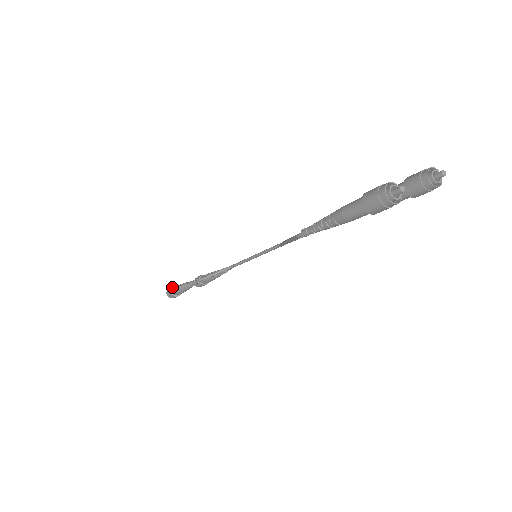
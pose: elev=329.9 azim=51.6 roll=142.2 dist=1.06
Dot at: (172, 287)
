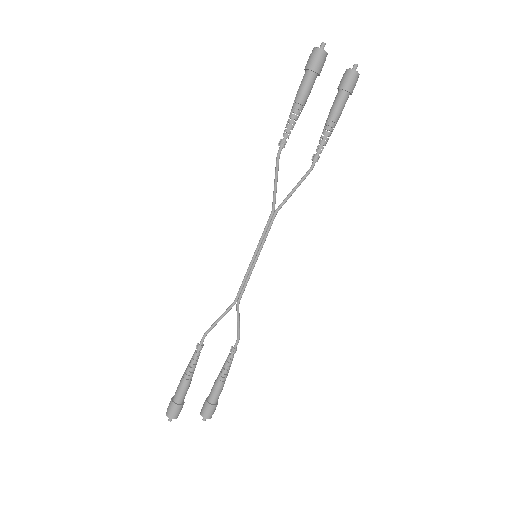
Dot at: (173, 396)
